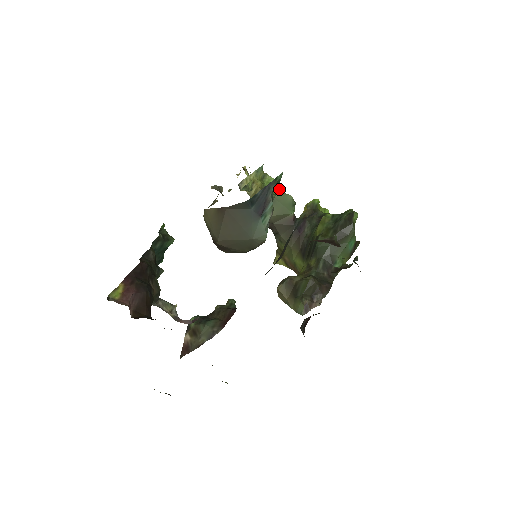
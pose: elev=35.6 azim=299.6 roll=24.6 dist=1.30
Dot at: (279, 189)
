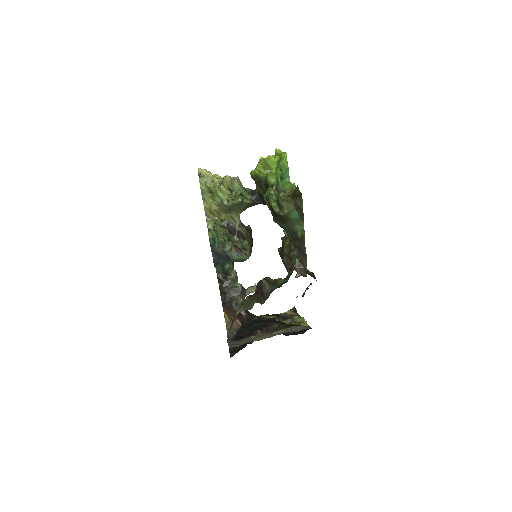
Dot at: (227, 184)
